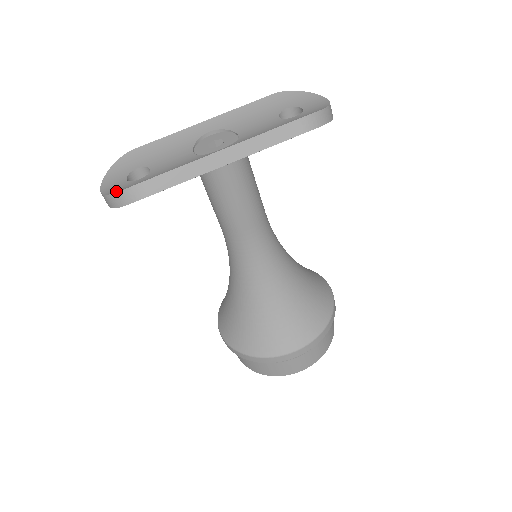
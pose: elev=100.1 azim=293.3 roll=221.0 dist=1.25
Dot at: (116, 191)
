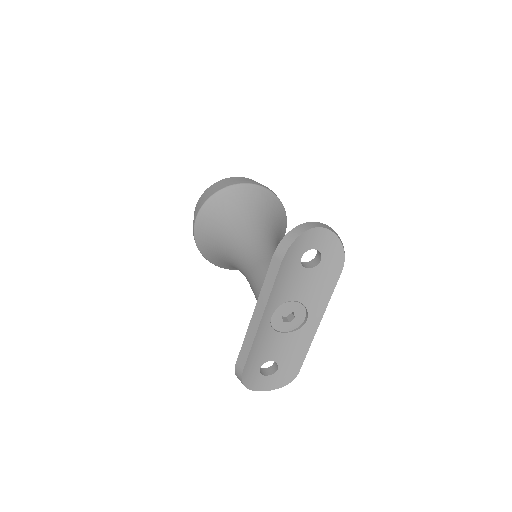
Dot at: (281, 385)
